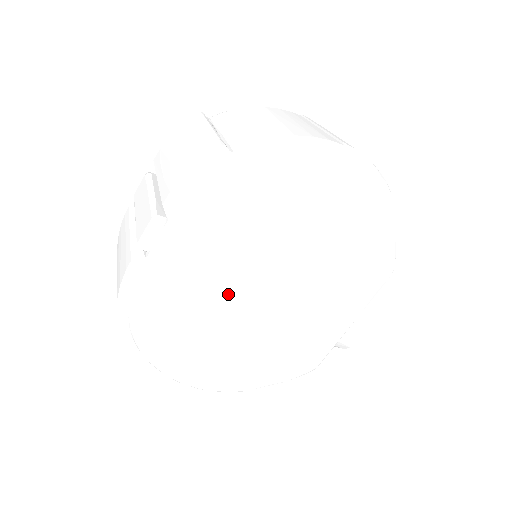
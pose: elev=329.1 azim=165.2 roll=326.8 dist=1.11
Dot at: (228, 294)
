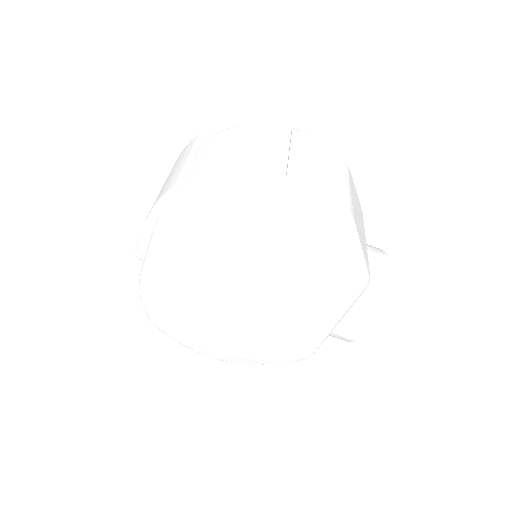
Dot at: (208, 295)
